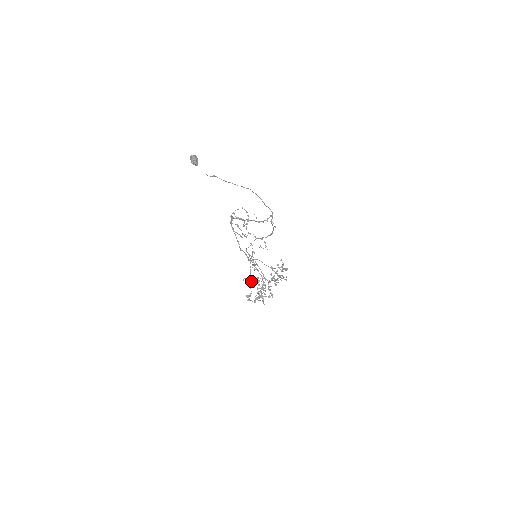
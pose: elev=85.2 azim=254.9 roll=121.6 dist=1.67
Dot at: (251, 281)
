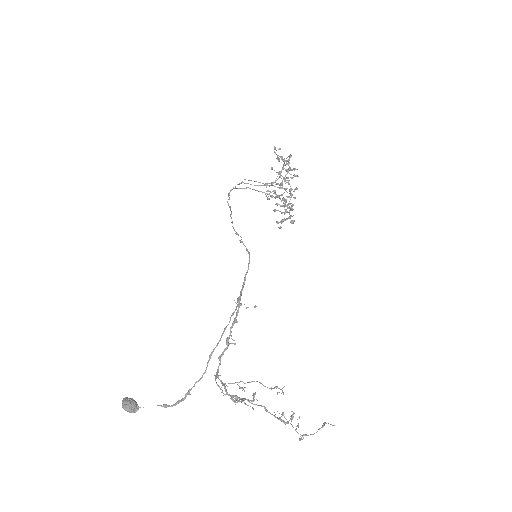
Dot at: occluded
